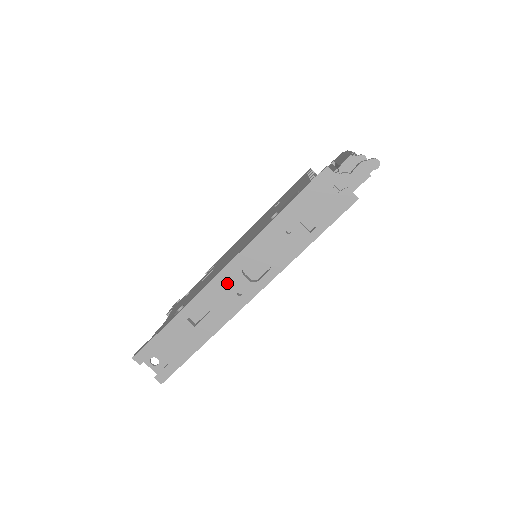
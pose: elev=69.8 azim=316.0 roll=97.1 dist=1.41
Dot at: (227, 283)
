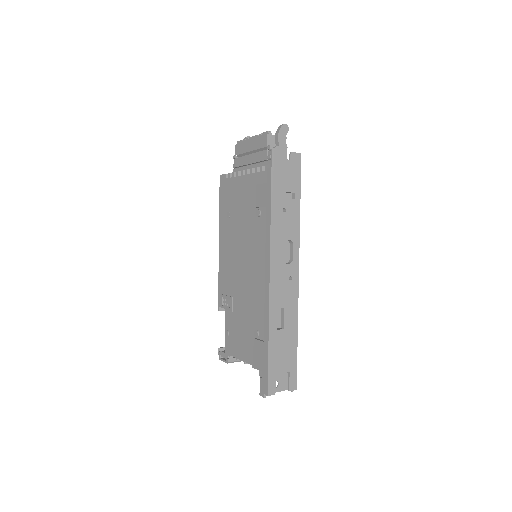
Dot at: (279, 279)
